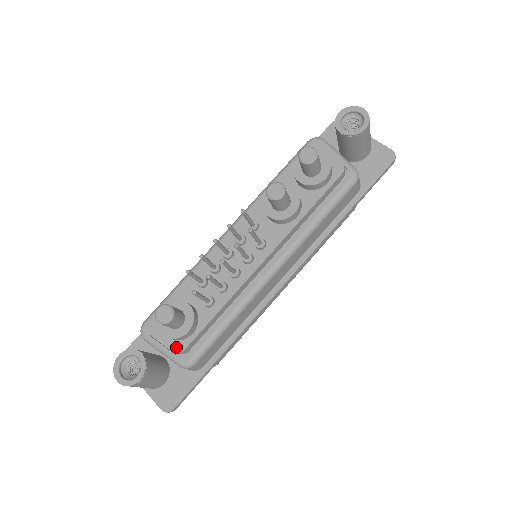
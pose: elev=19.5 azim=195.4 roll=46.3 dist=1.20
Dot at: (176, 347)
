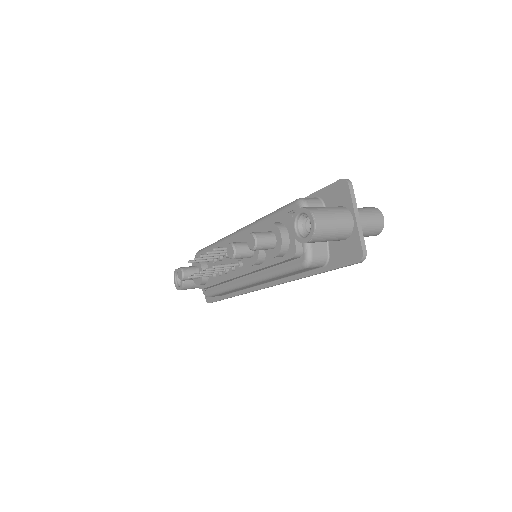
Dot at: occluded
